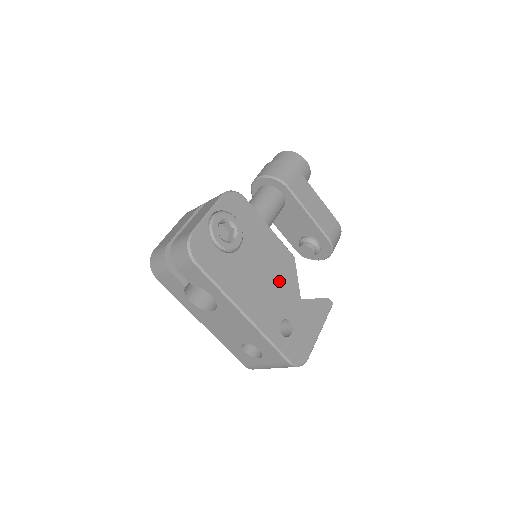
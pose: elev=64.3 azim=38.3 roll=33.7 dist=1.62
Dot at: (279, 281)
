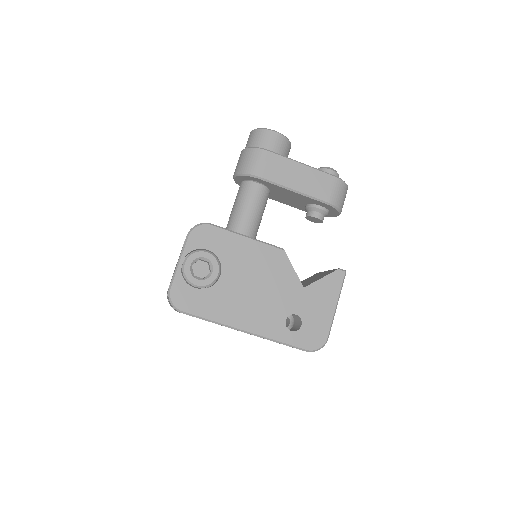
Dot at: (273, 283)
